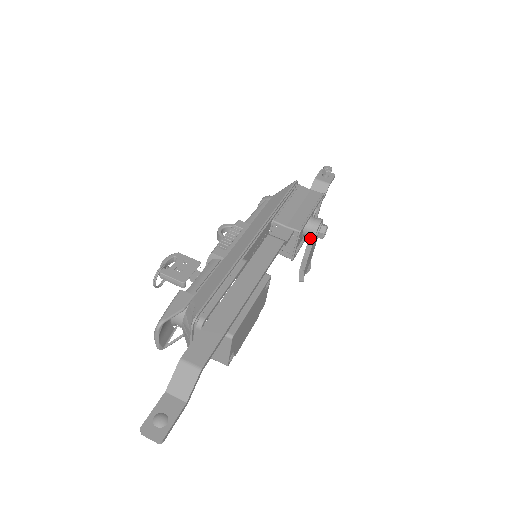
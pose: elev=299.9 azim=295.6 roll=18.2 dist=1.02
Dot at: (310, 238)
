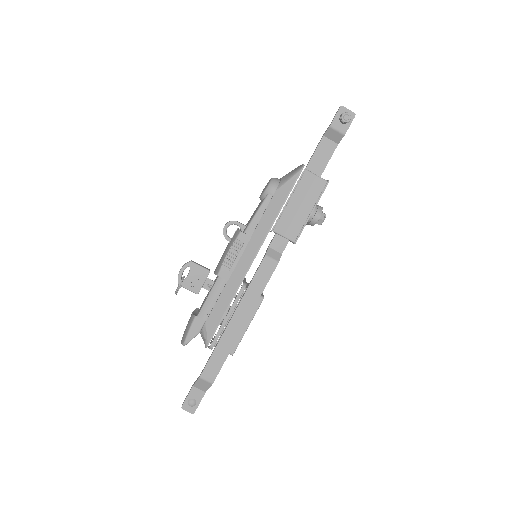
Dot at: occluded
